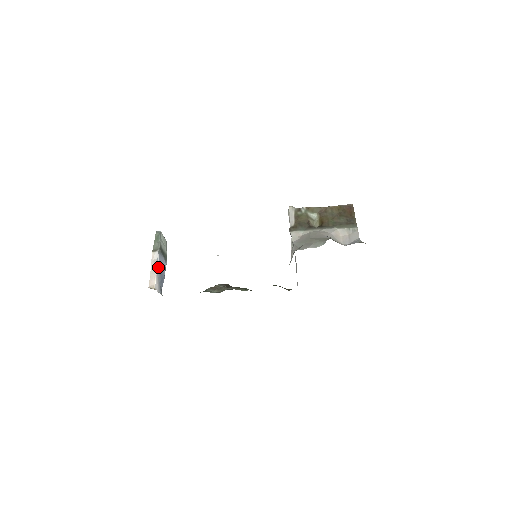
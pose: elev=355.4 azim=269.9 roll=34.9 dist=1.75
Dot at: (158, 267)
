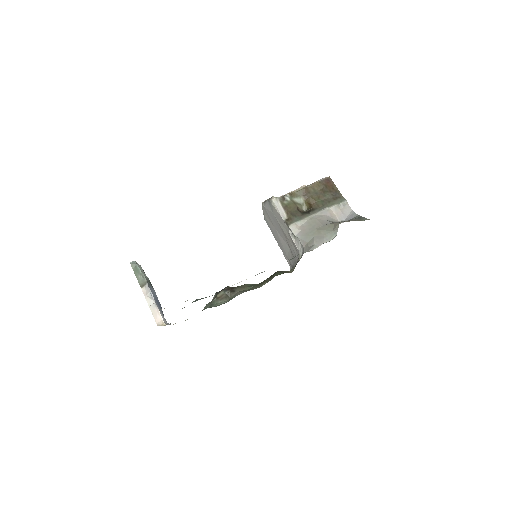
Dot at: (154, 300)
